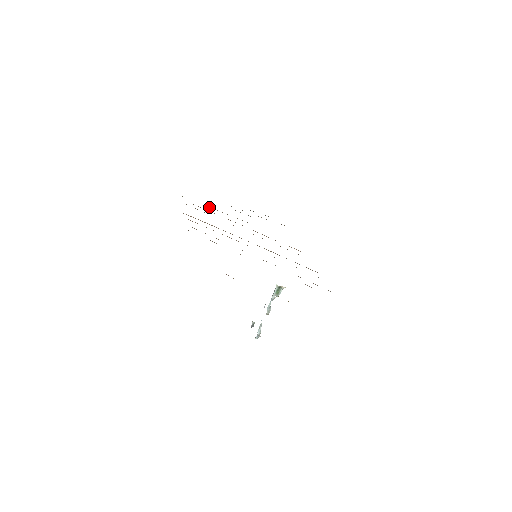
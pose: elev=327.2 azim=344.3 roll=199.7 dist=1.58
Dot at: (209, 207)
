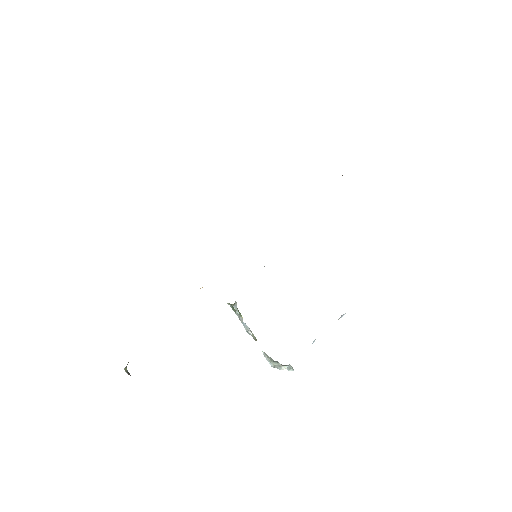
Dot at: occluded
